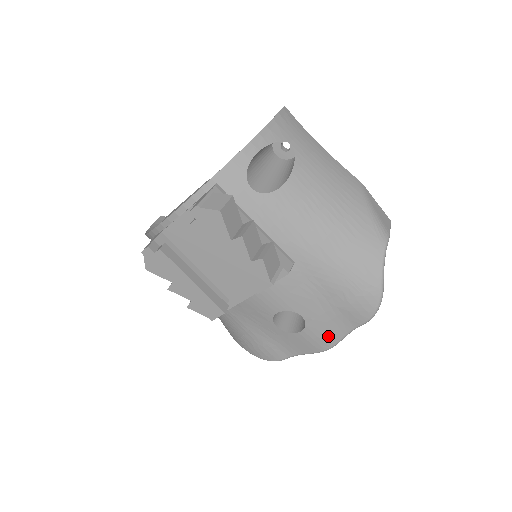
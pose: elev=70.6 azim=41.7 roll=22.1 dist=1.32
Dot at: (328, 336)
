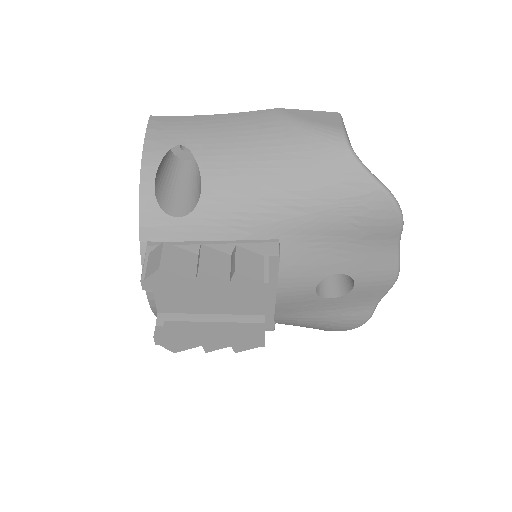
Dot at: (382, 268)
